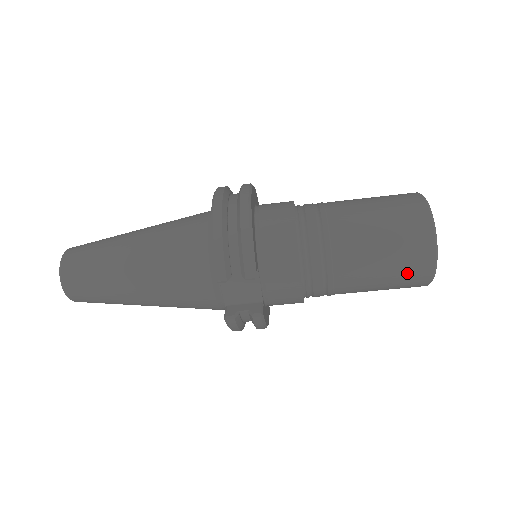
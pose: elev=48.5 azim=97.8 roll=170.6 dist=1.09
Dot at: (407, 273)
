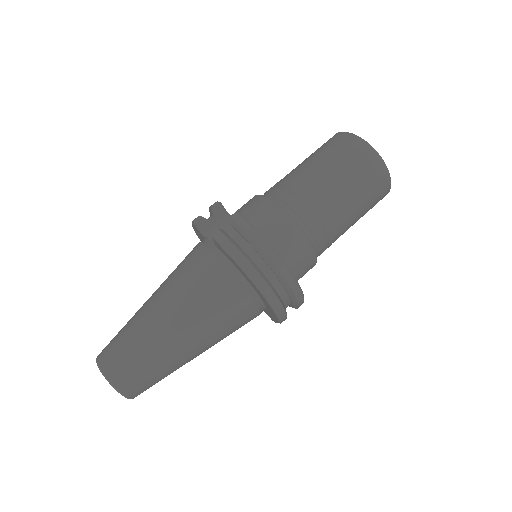
Dot at: (334, 147)
